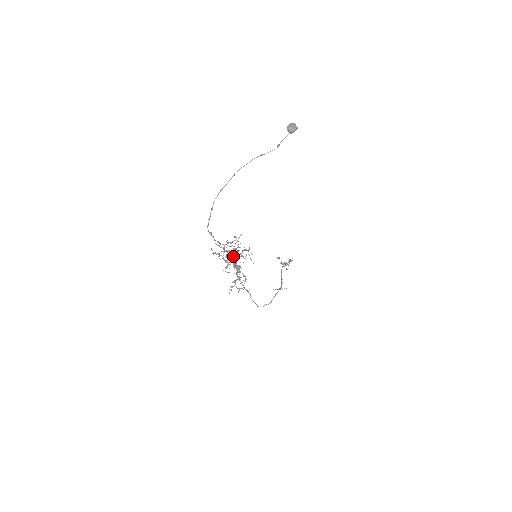
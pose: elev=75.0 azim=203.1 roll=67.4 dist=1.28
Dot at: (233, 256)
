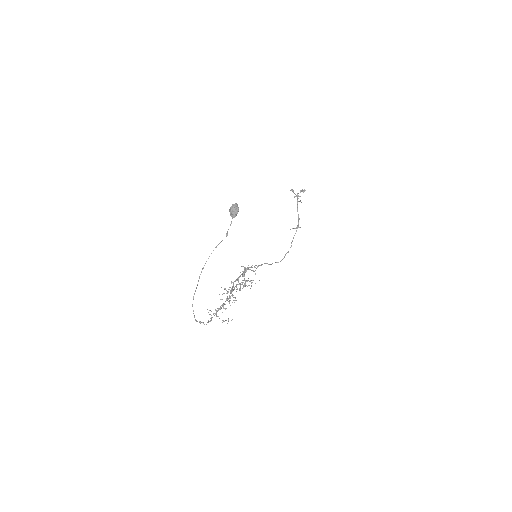
Dot at: occluded
